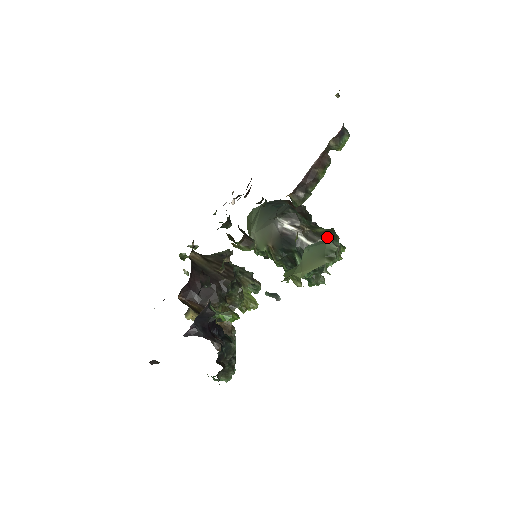
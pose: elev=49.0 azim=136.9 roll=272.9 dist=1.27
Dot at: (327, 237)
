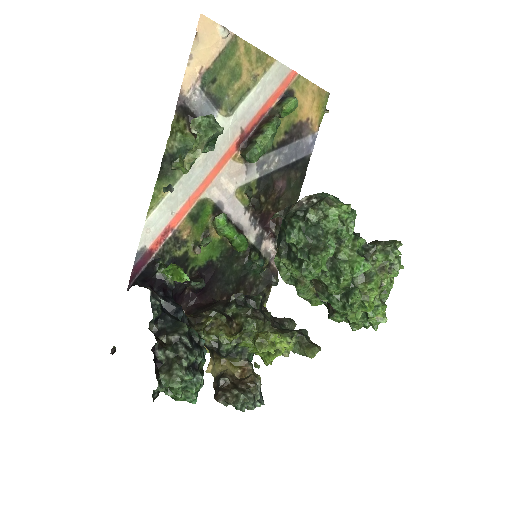
Dot at: (312, 195)
